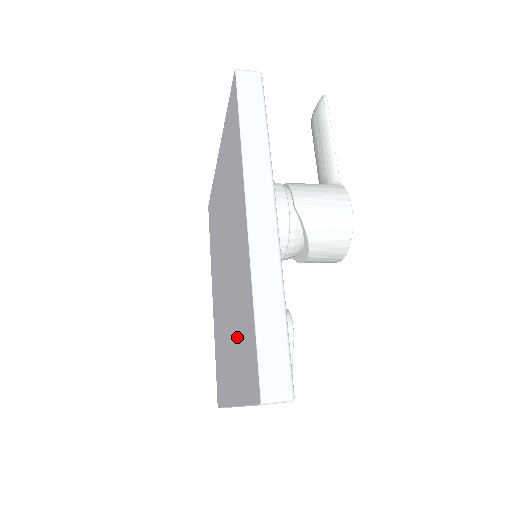
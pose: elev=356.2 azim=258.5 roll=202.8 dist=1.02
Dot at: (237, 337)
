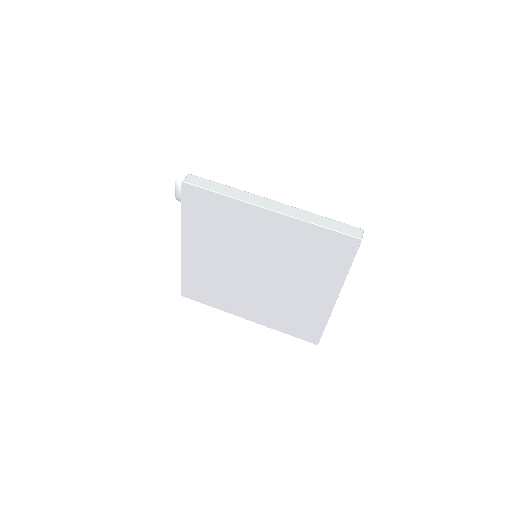
Dot at: (310, 266)
